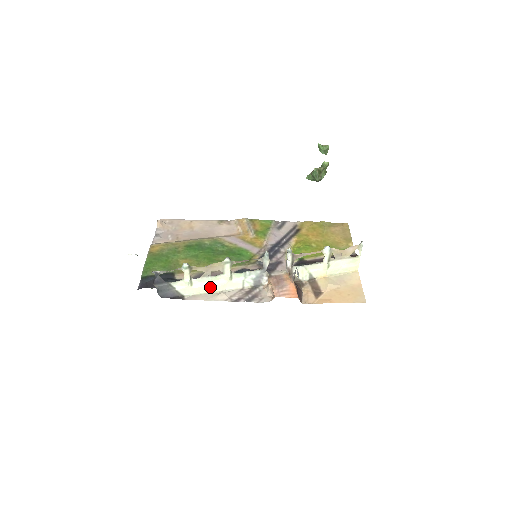
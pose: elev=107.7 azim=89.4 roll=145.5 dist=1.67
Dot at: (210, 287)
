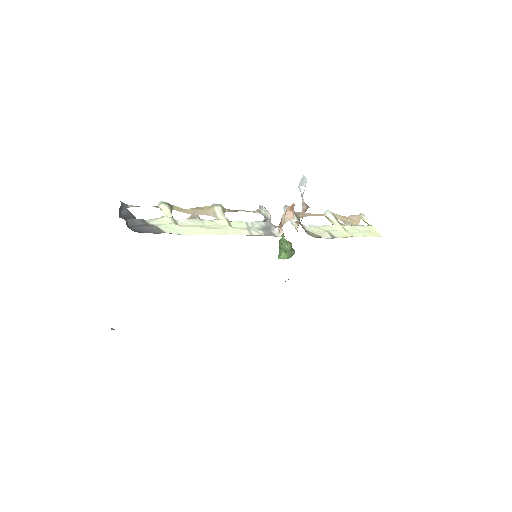
Dot at: (204, 230)
